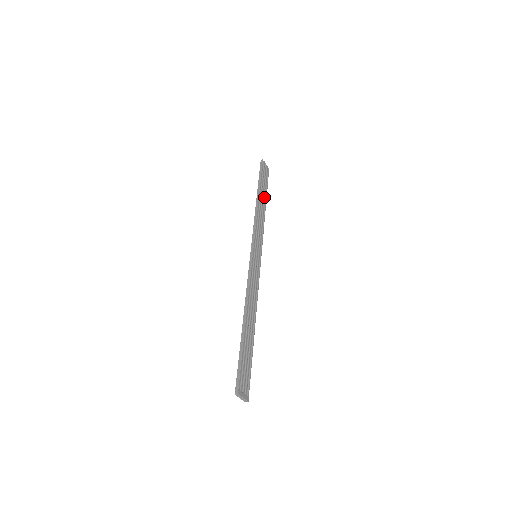
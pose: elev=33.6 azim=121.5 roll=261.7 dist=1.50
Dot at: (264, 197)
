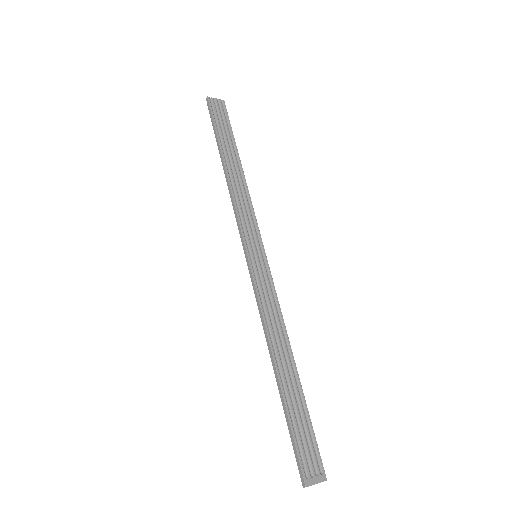
Dot at: (233, 154)
